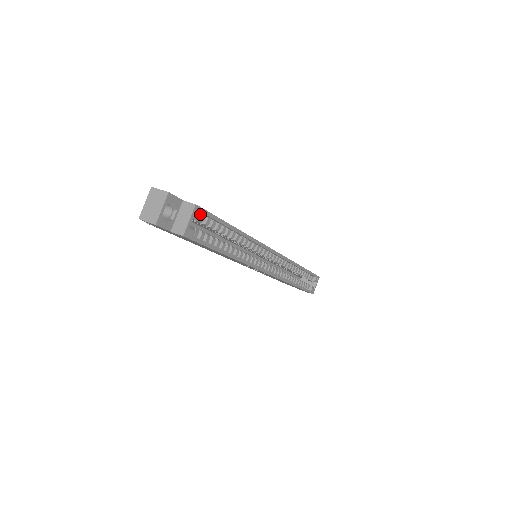
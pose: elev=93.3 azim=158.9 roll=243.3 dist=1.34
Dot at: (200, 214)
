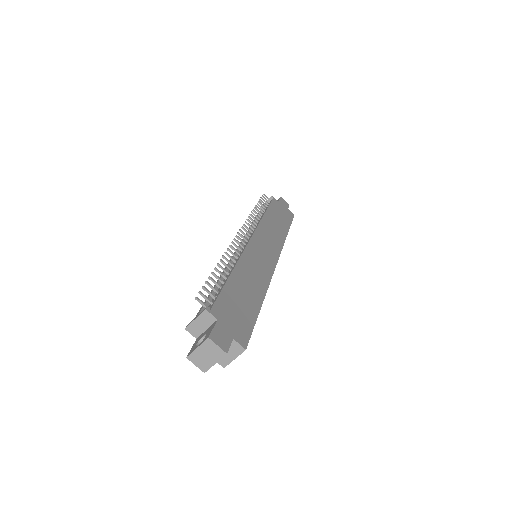
Dot at: occluded
